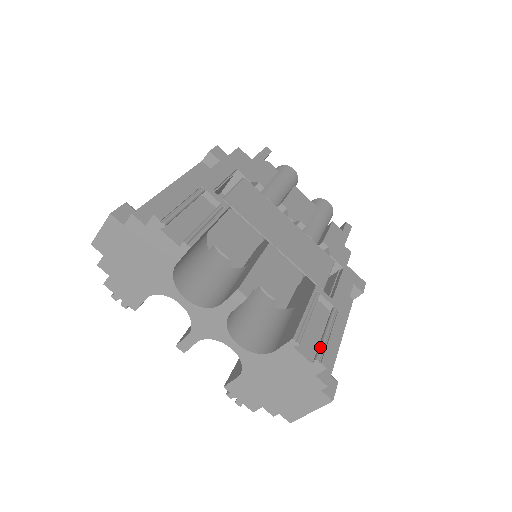
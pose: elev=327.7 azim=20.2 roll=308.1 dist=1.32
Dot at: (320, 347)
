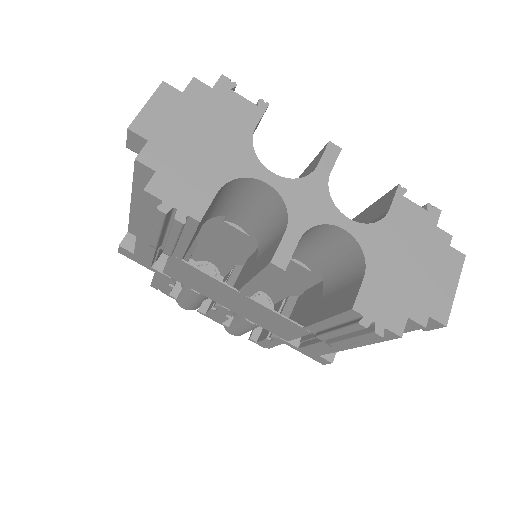
Dot at: occluded
